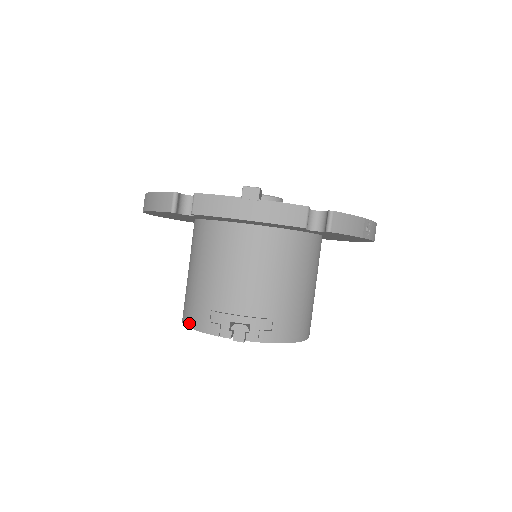
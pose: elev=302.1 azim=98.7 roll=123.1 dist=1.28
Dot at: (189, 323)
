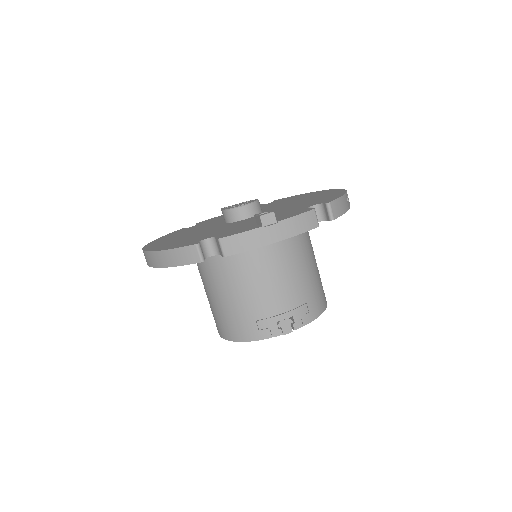
Dot at: (237, 339)
